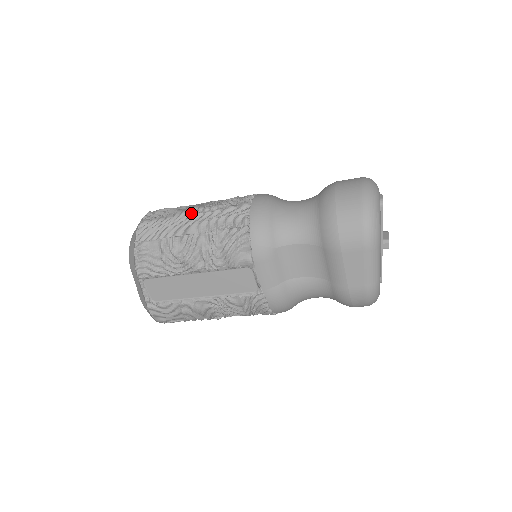
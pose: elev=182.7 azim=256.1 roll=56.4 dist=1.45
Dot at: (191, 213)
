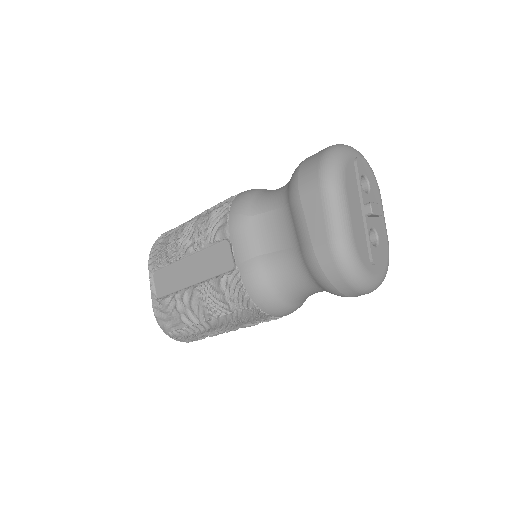
Dot at: occluded
